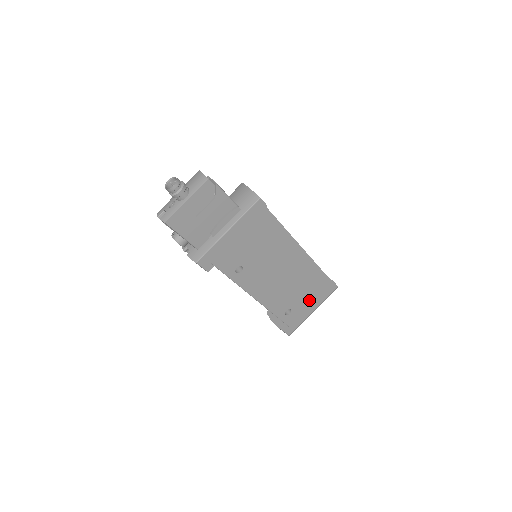
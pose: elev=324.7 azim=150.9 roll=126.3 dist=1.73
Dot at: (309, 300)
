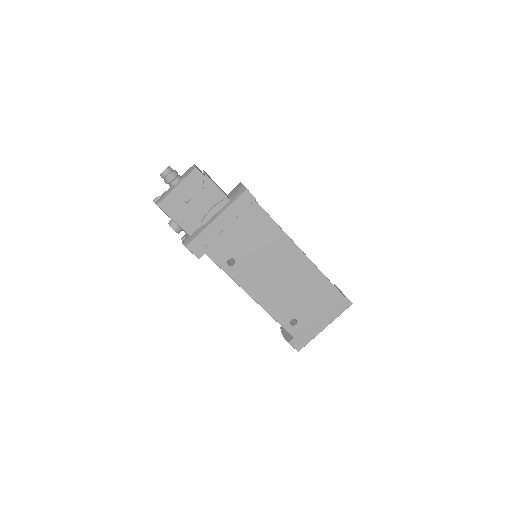
Dot at: (318, 313)
